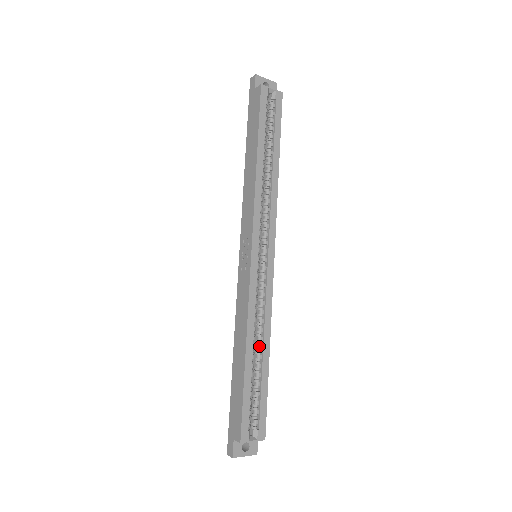
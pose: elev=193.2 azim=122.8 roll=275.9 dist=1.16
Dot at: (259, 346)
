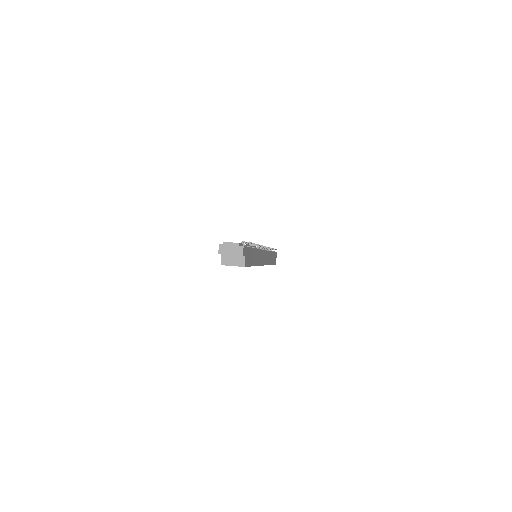
Dot at: occluded
